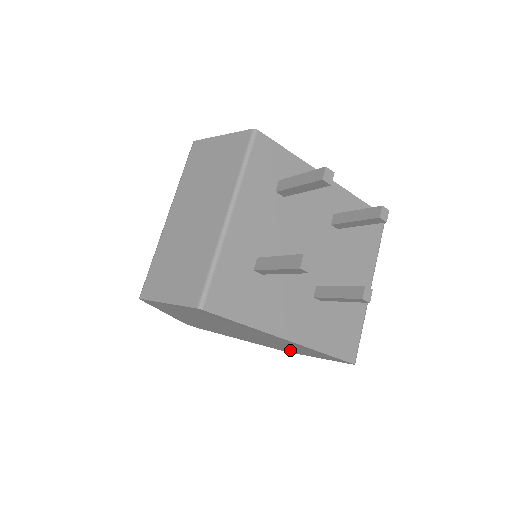
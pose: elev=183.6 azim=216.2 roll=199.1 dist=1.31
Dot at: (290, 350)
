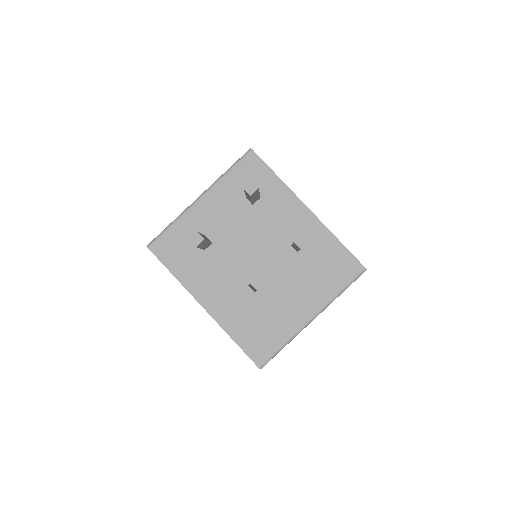
Dot at: occluded
